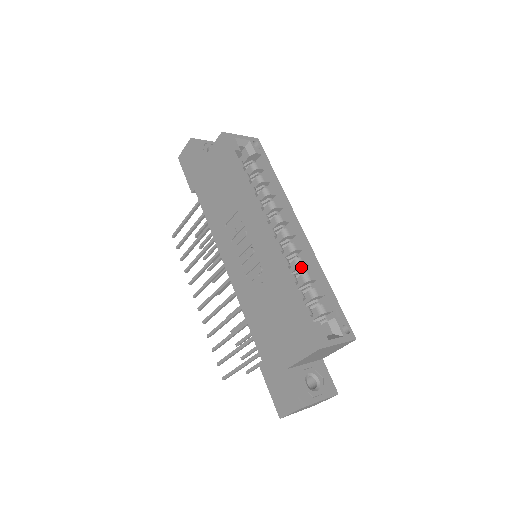
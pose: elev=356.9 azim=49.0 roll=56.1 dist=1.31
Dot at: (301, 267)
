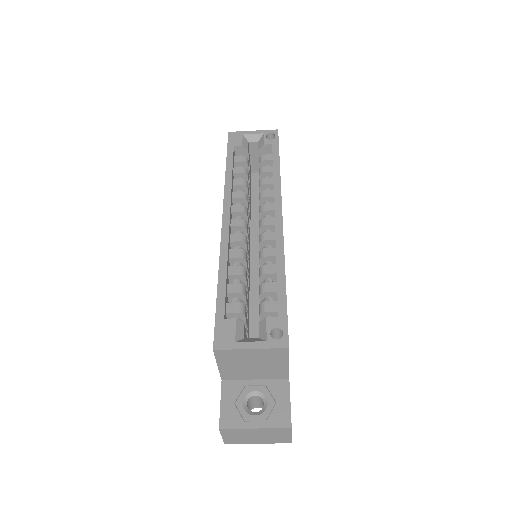
Dot at: (266, 260)
